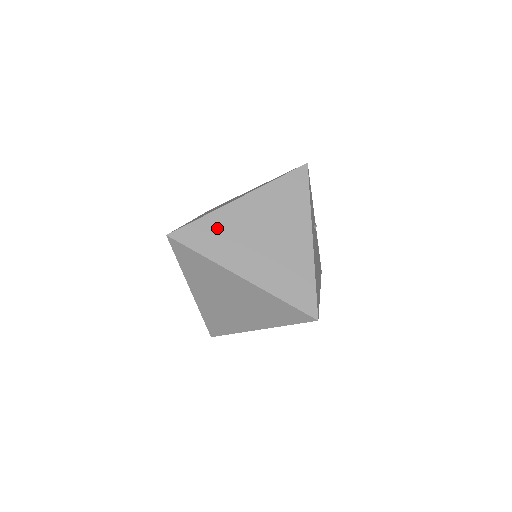
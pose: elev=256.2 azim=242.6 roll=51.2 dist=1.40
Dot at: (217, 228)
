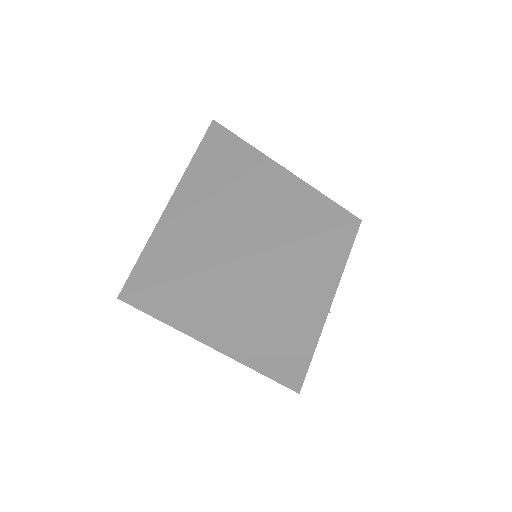
Dot at: (167, 244)
